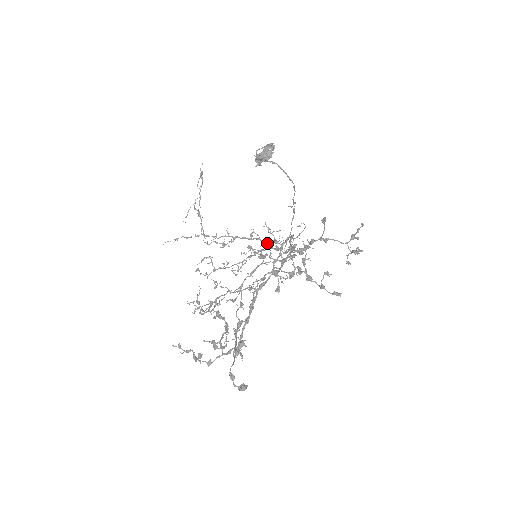
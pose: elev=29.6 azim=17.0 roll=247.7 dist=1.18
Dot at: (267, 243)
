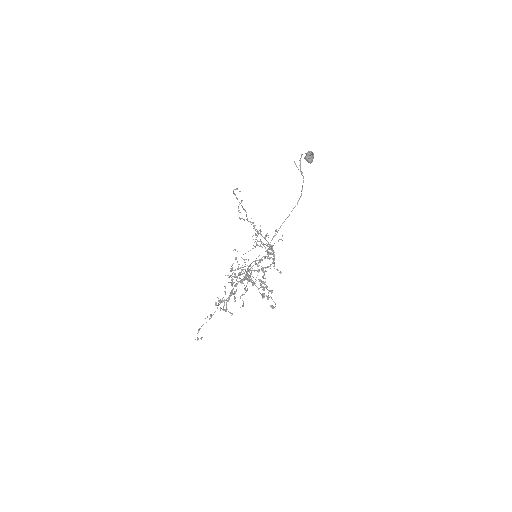
Dot at: (270, 246)
